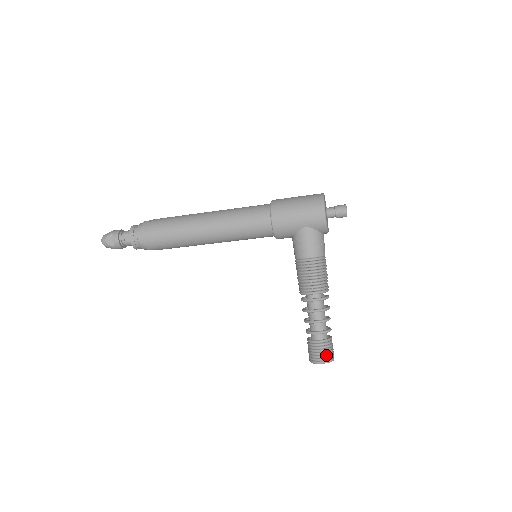
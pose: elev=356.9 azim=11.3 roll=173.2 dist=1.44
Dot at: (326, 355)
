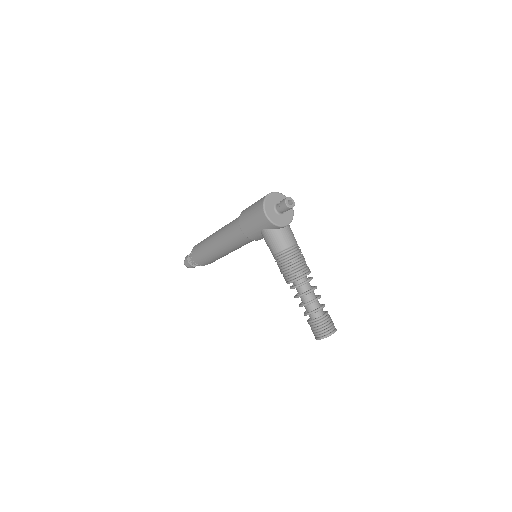
Dot at: (320, 332)
